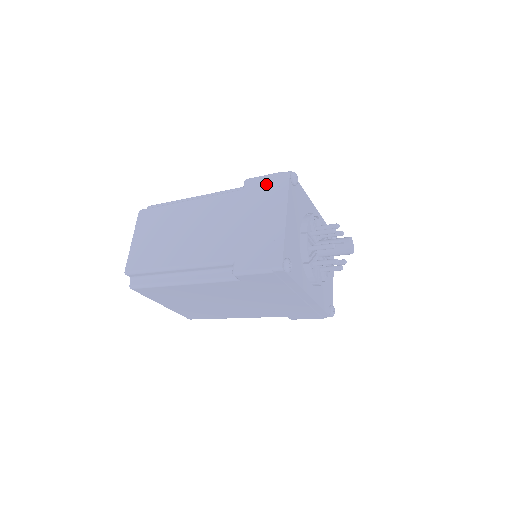
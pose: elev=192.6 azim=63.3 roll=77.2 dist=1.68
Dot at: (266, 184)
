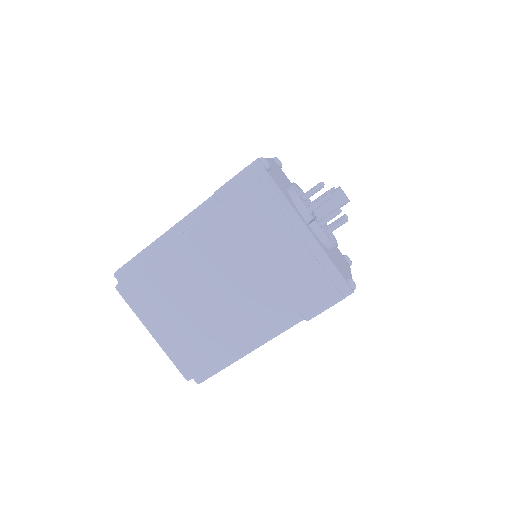
Dot at: occluded
